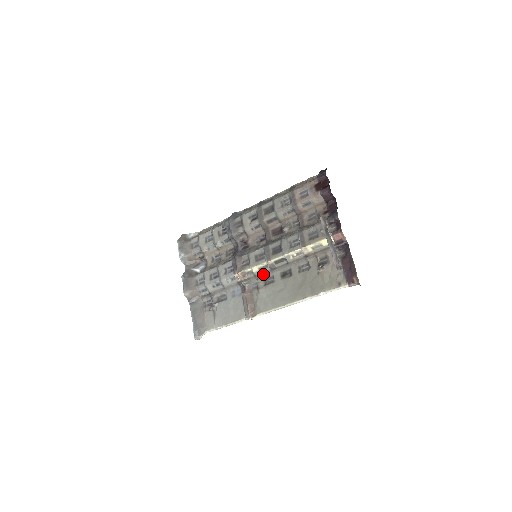
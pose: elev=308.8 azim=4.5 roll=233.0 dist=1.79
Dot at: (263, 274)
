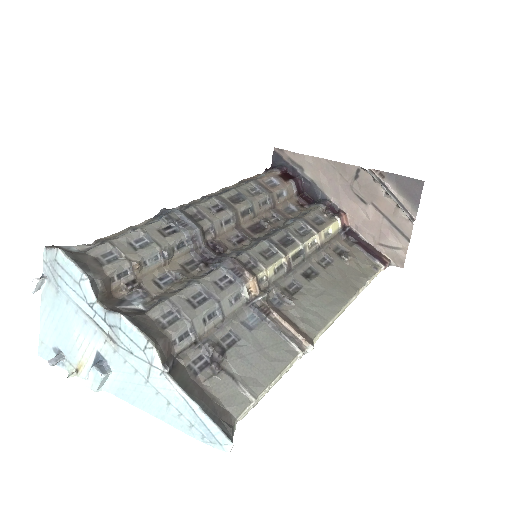
Dot at: (280, 280)
